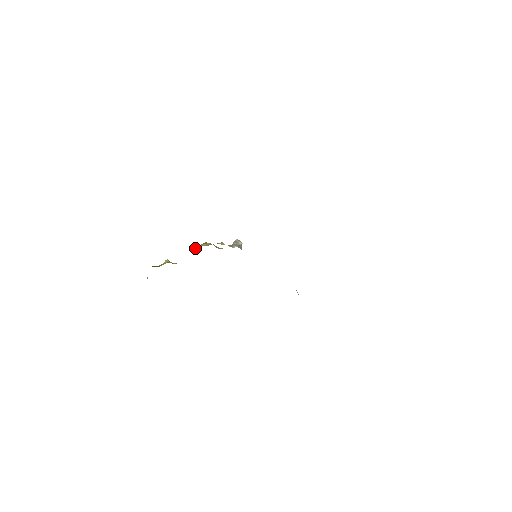
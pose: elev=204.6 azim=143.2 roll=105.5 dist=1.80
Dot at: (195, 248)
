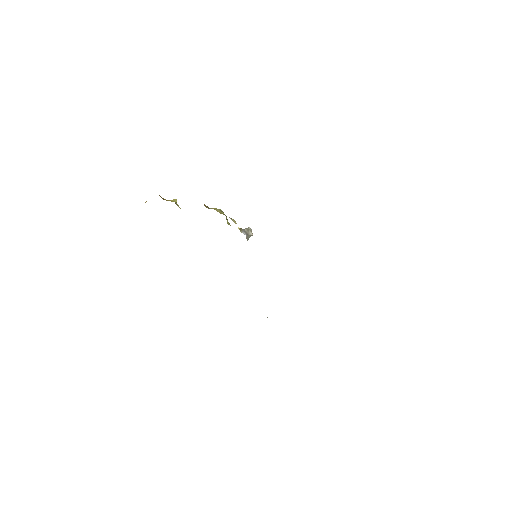
Dot at: (208, 207)
